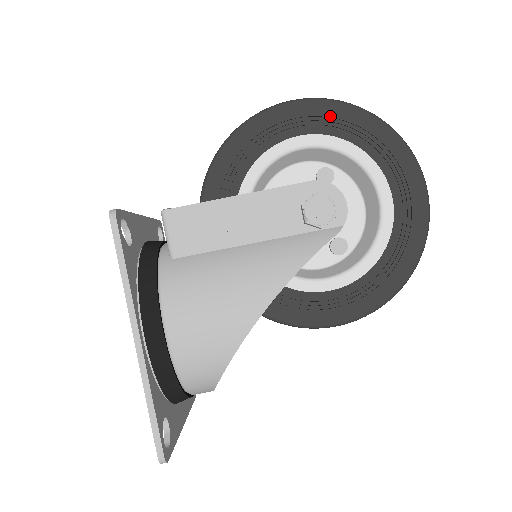
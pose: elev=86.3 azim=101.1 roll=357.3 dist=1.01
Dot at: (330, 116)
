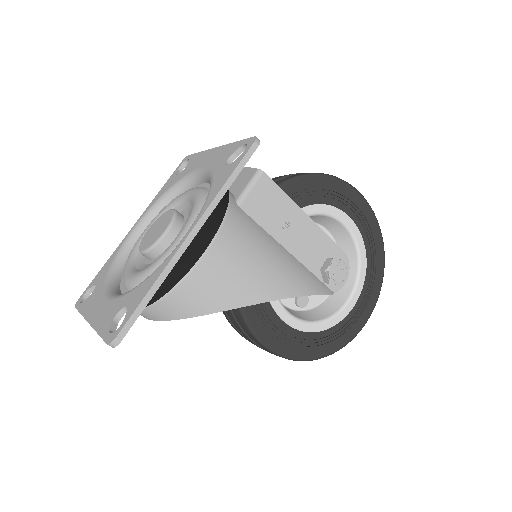
Dot at: (370, 225)
